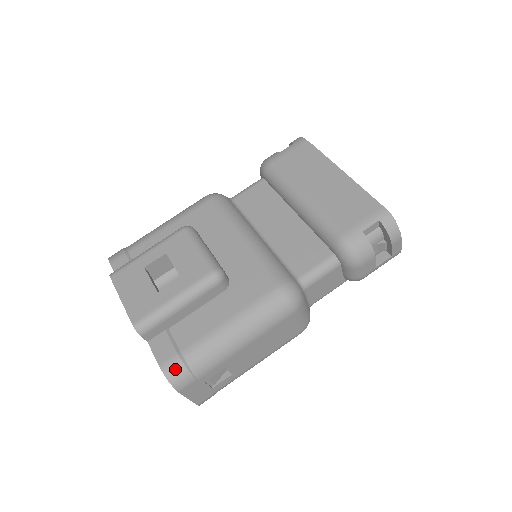
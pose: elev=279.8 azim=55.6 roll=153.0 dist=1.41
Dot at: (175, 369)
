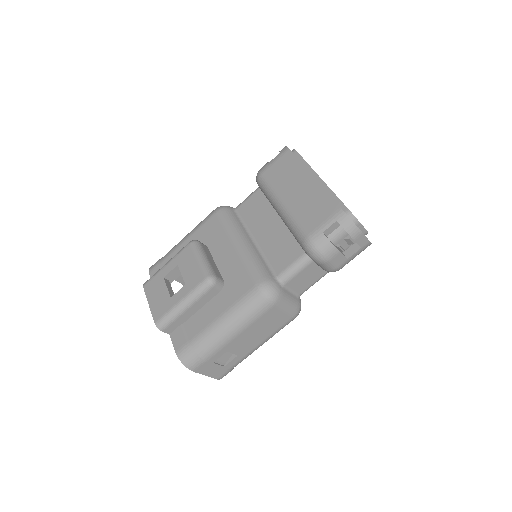
Dot at: (186, 355)
